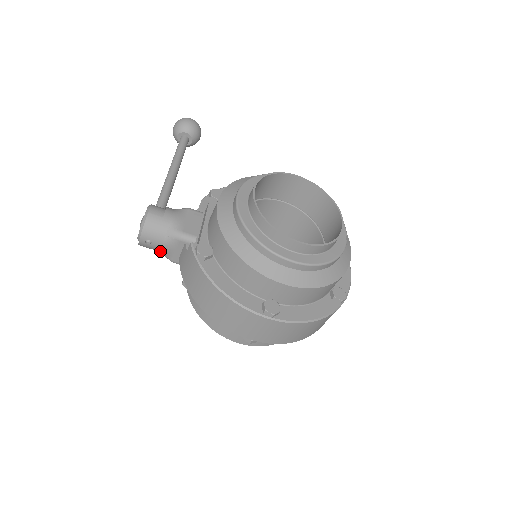
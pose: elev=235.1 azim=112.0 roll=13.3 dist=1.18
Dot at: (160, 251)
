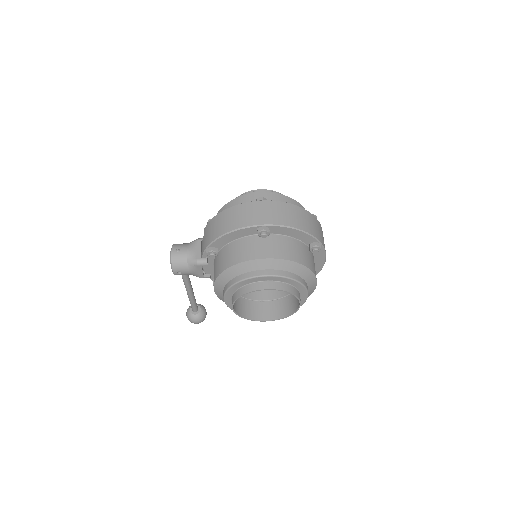
Dot at: (187, 257)
